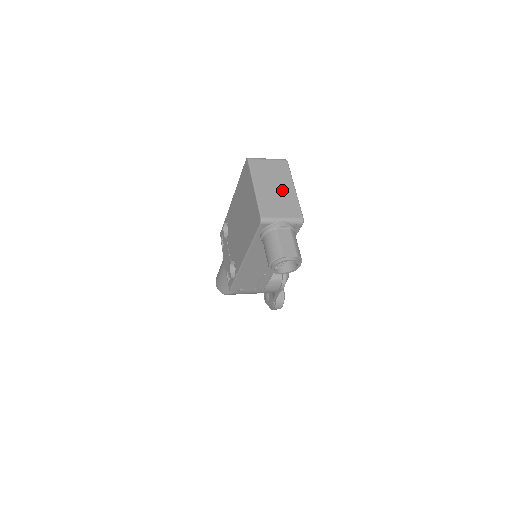
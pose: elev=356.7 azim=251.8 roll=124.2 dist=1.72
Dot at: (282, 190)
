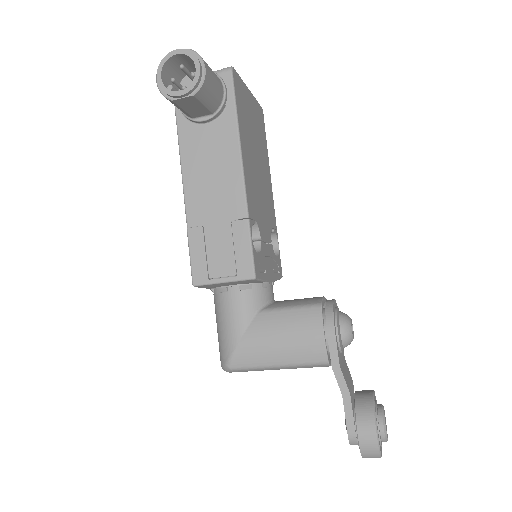
Dot at: occluded
